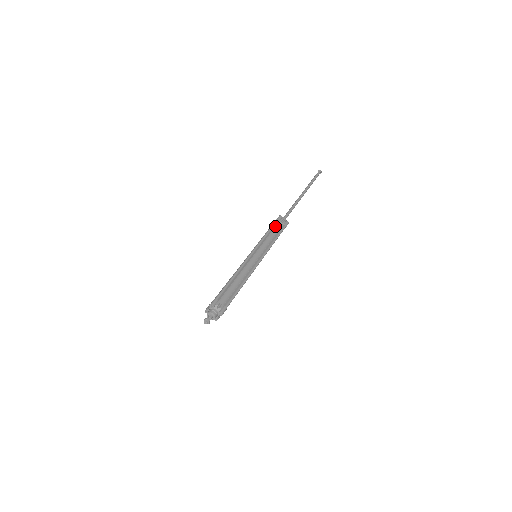
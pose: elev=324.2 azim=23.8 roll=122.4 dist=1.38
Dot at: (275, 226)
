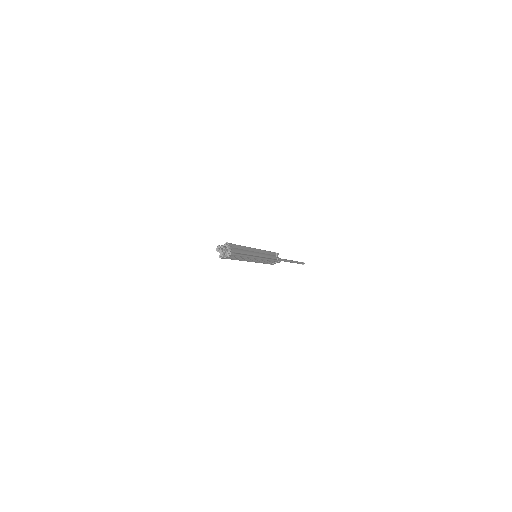
Dot at: occluded
